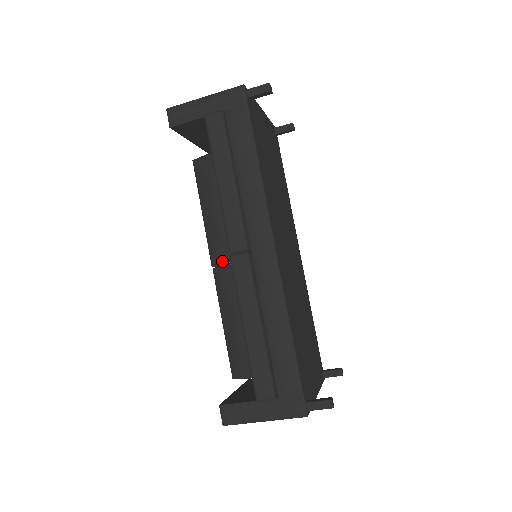
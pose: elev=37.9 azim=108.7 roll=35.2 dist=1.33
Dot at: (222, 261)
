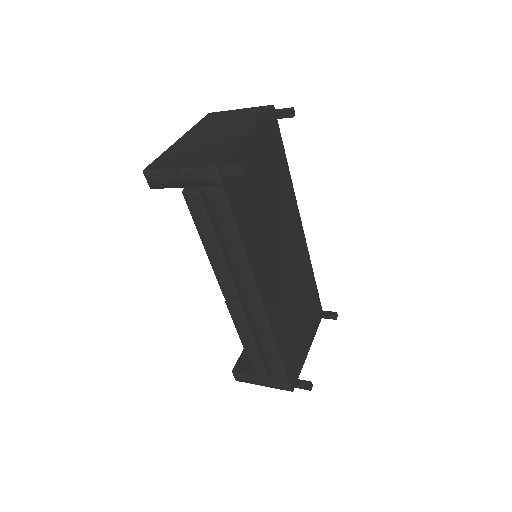
Dot at: occluded
